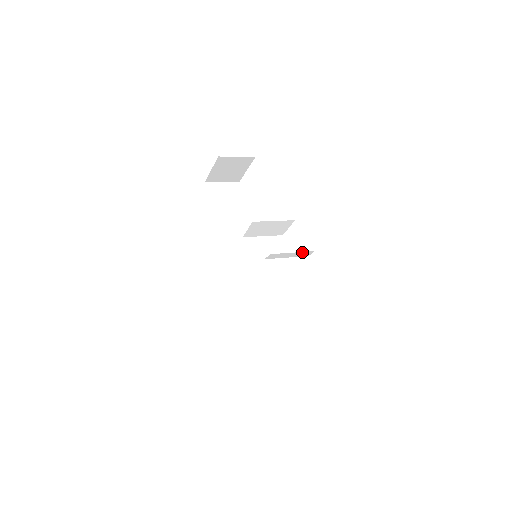
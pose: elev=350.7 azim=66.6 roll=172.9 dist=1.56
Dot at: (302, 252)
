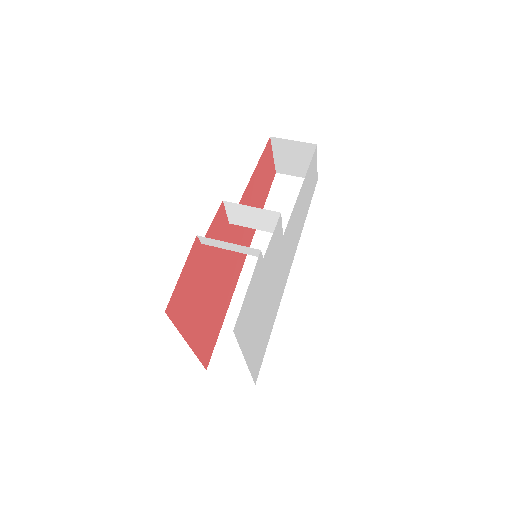
Dot at: (243, 246)
